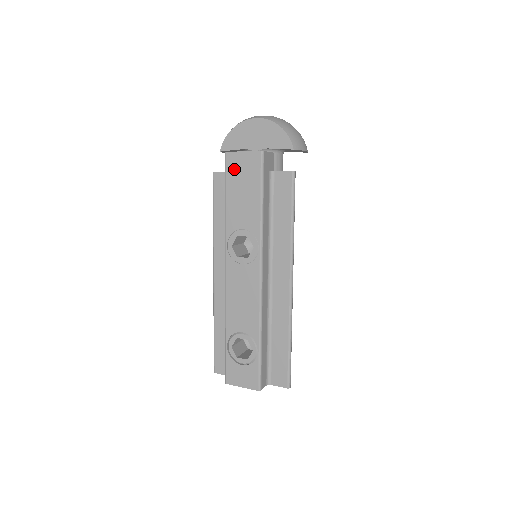
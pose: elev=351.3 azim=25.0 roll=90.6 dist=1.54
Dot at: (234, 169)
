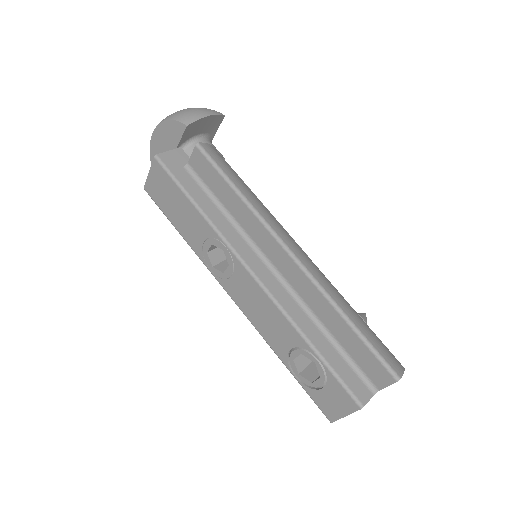
Dot at: (157, 196)
